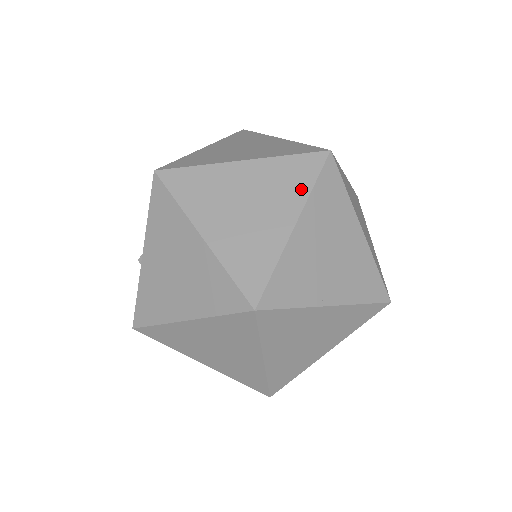
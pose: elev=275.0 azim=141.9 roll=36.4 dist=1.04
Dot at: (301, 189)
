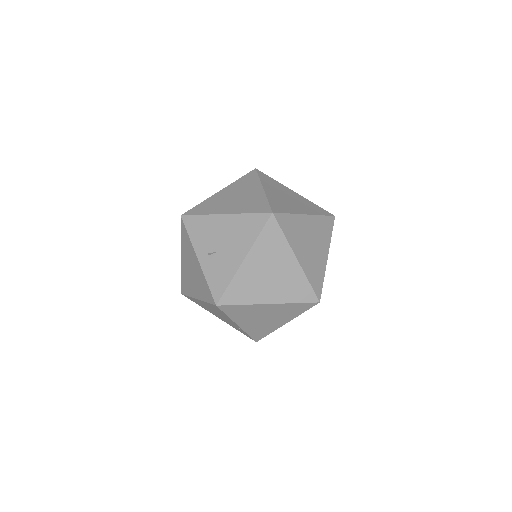
Dot at: (328, 237)
